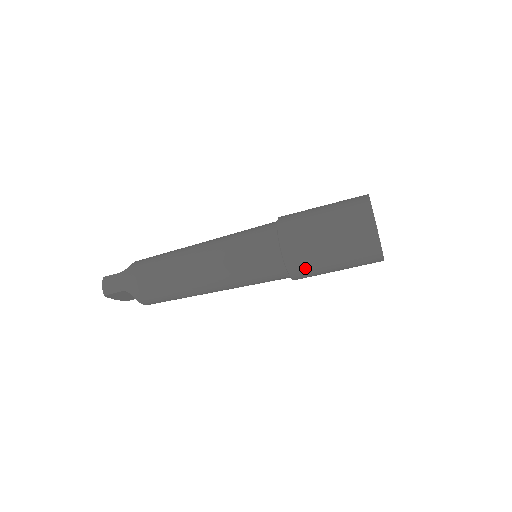
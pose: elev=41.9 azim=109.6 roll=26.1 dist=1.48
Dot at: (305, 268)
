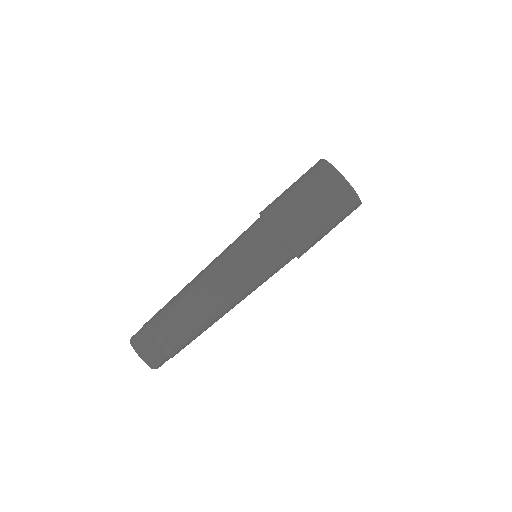
Dot at: (279, 212)
